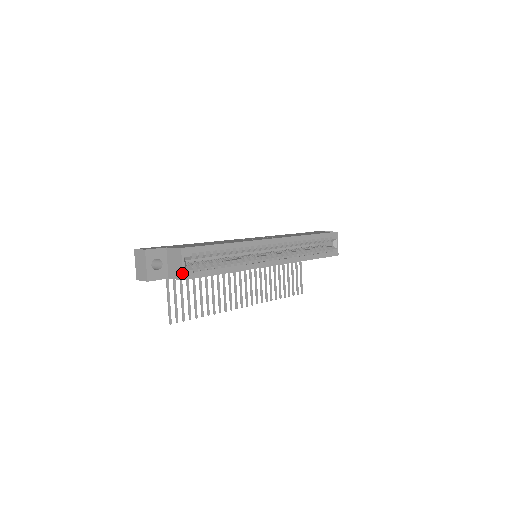
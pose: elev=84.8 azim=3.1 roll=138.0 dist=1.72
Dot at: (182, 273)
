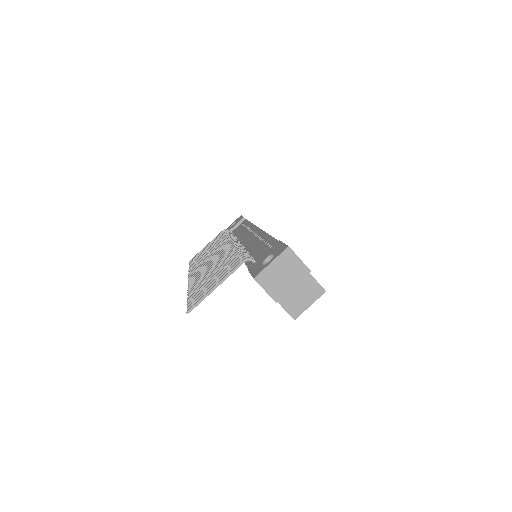
Dot at: (301, 313)
